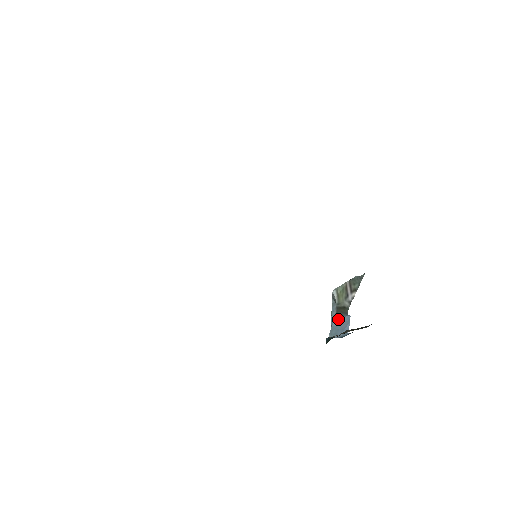
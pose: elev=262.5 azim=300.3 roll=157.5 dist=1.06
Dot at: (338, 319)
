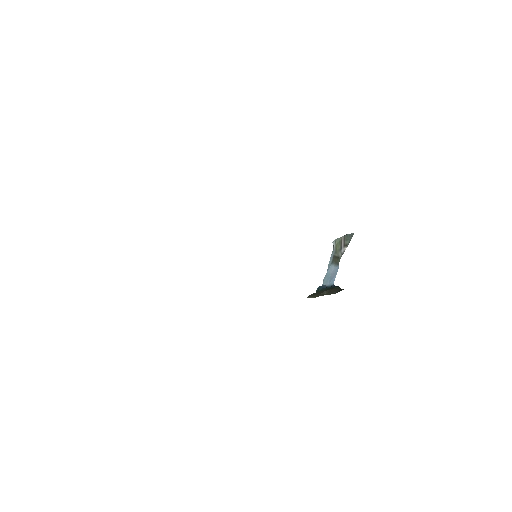
Dot at: (331, 268)
